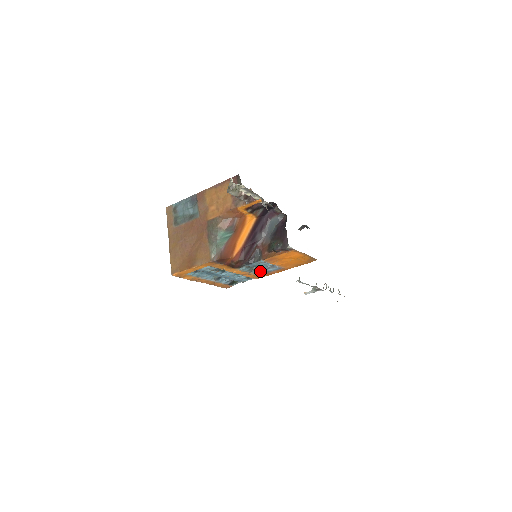
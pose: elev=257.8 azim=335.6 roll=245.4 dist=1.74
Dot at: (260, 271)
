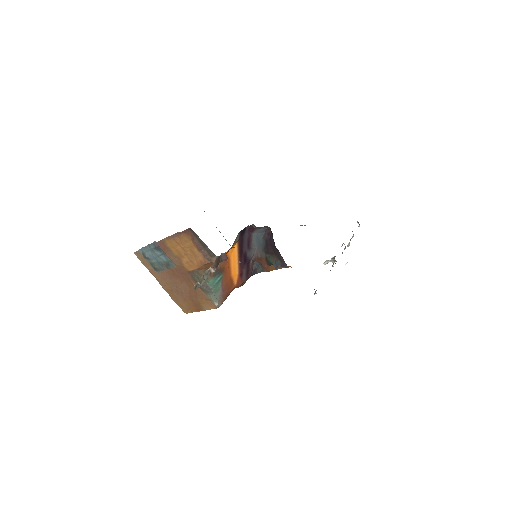
Dot at: occluded
